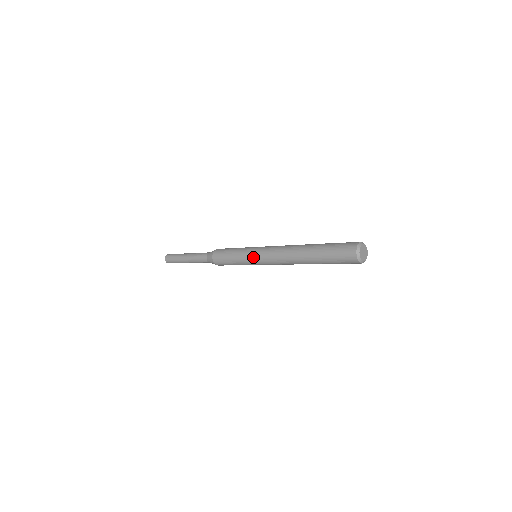
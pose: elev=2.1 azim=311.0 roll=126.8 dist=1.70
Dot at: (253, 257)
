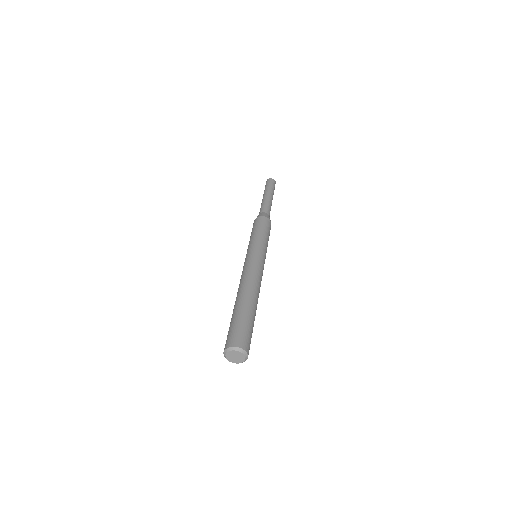
Dot at: (248, 253)
